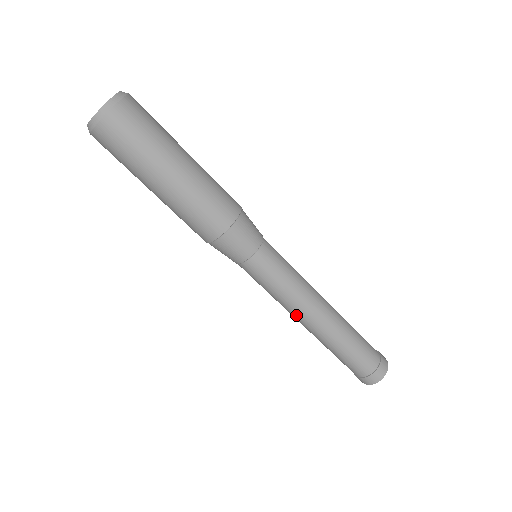
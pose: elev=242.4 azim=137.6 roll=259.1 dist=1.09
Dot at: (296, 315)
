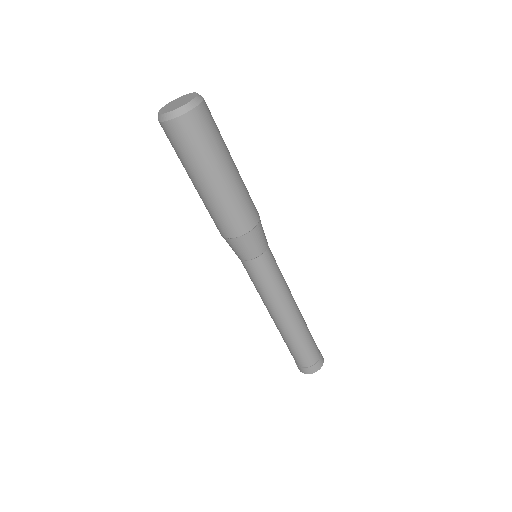
Dot at: (274, 310)
